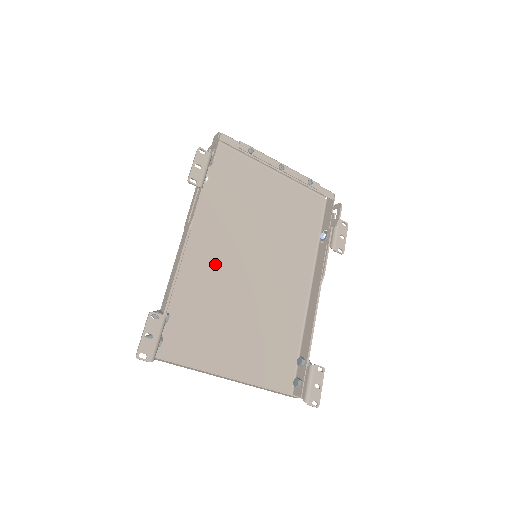
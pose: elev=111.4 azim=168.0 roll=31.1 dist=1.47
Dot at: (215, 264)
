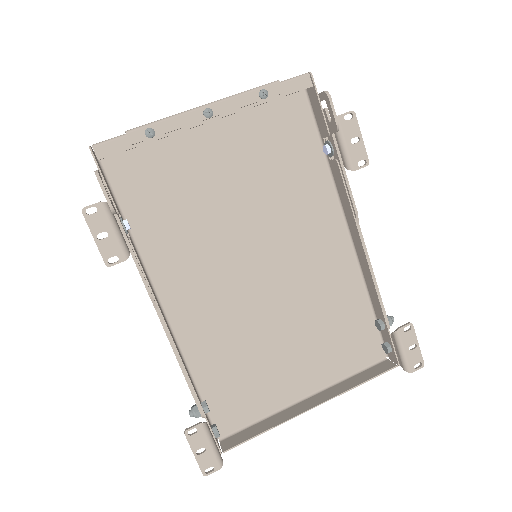
Dot at: (216, 304)
